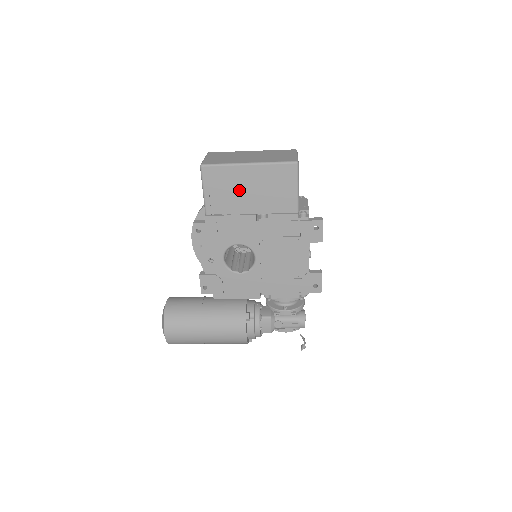
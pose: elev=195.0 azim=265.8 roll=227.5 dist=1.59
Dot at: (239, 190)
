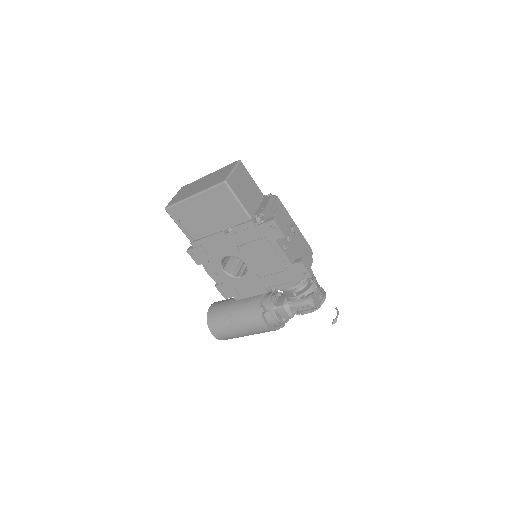
Dot at: (199, 217)
